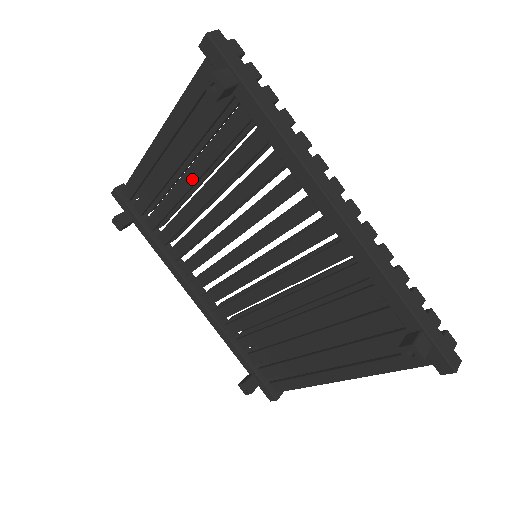
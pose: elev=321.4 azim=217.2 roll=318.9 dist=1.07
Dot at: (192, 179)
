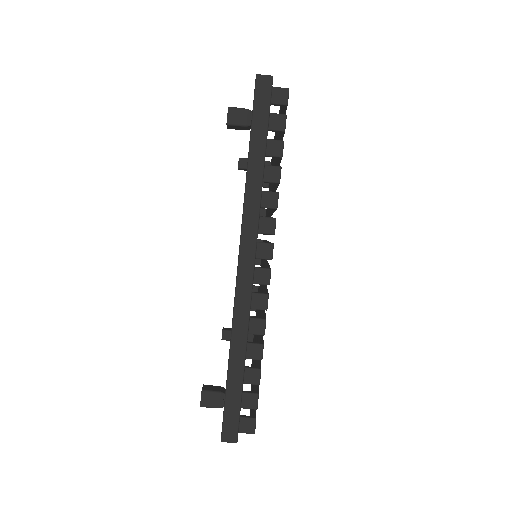
Dot at: occluded
